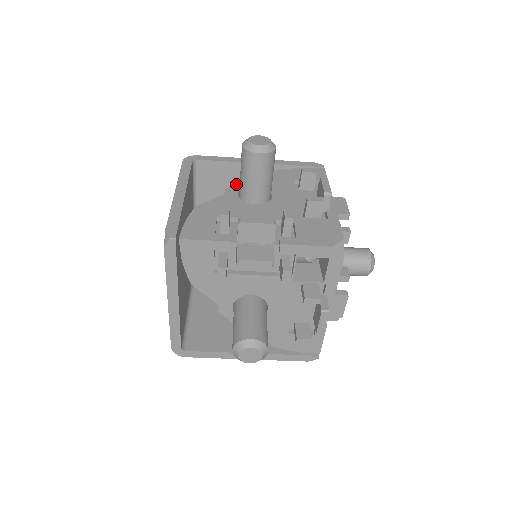
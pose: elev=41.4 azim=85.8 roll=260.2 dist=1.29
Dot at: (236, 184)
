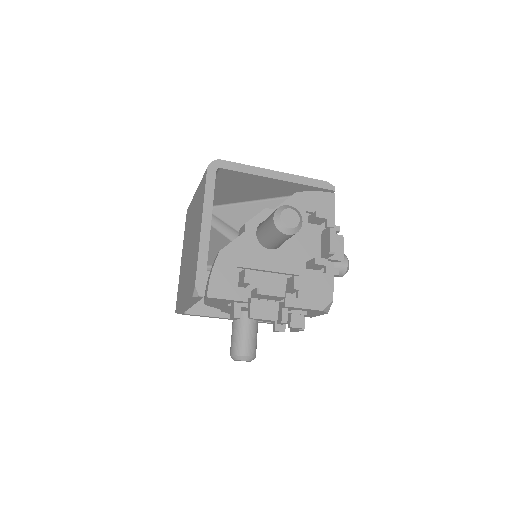
Dot at: (256, 216)
